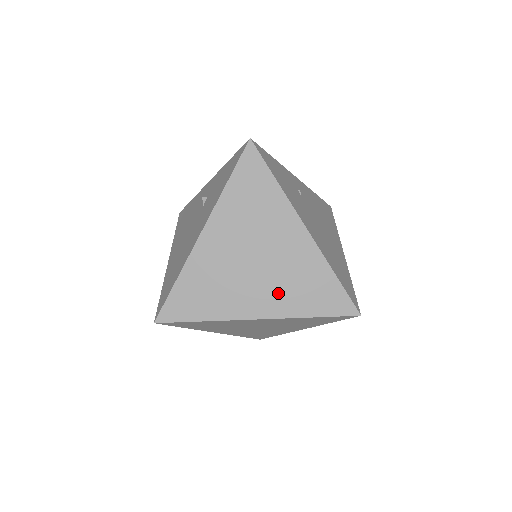
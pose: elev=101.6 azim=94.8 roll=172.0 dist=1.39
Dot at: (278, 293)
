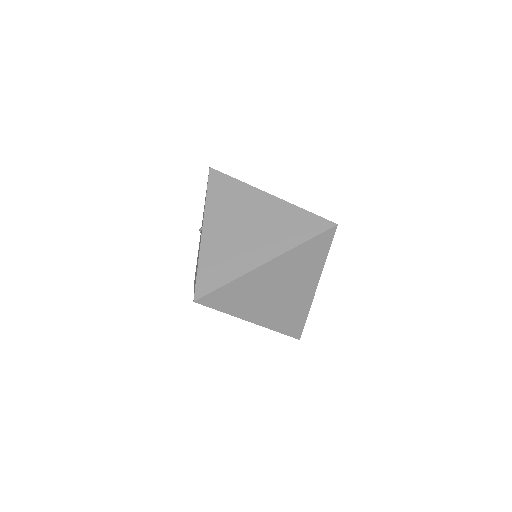
Dot at: (272, 239)
